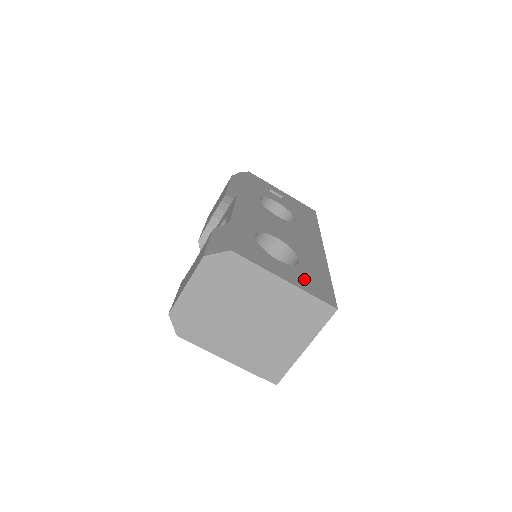
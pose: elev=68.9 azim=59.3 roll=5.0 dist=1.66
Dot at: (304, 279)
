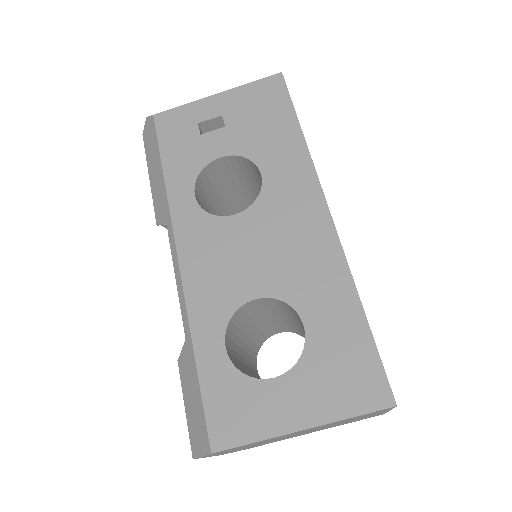
Dot at: (325, 382)
